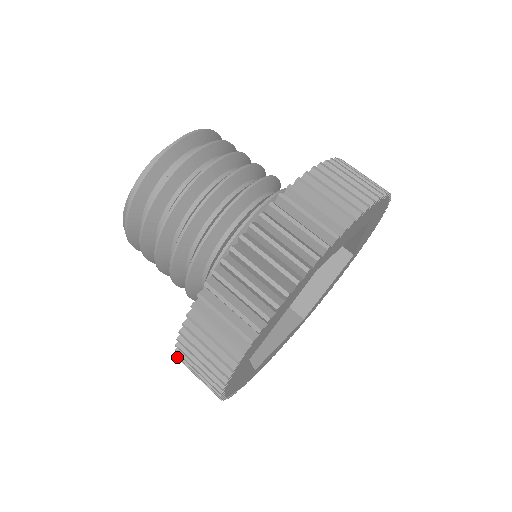
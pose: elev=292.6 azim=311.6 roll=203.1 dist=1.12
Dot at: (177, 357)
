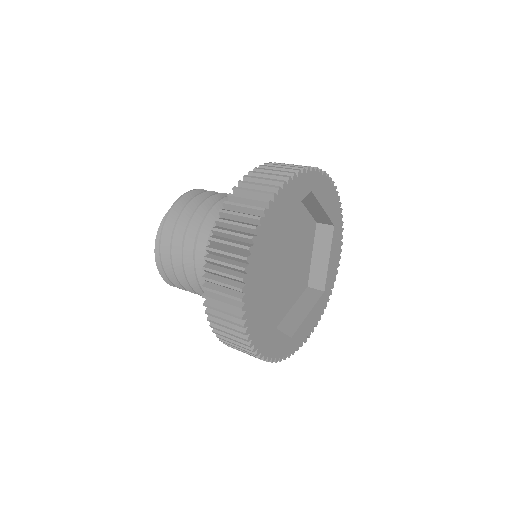
Dot at: (205, 257)
